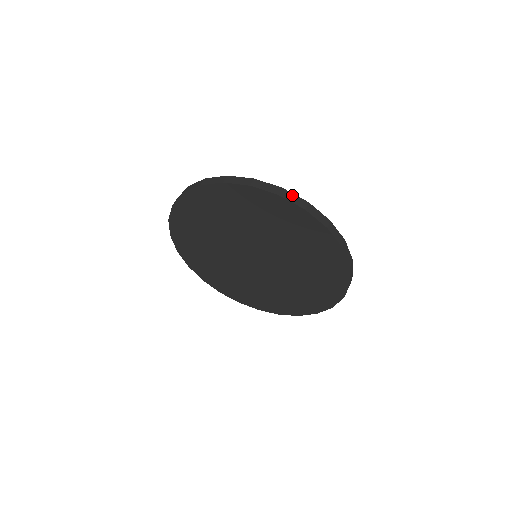
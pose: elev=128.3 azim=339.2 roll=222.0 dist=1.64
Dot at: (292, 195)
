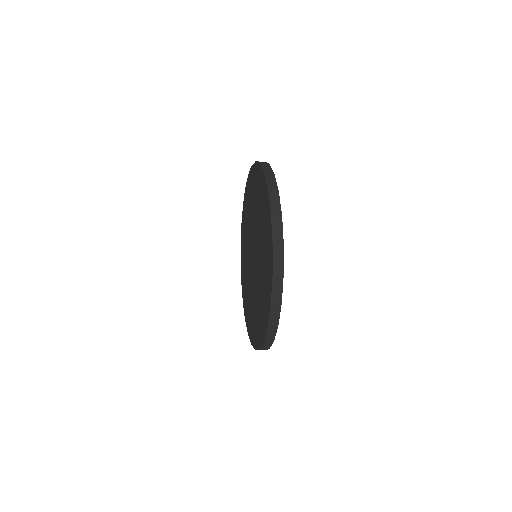
Dot at: occluded
